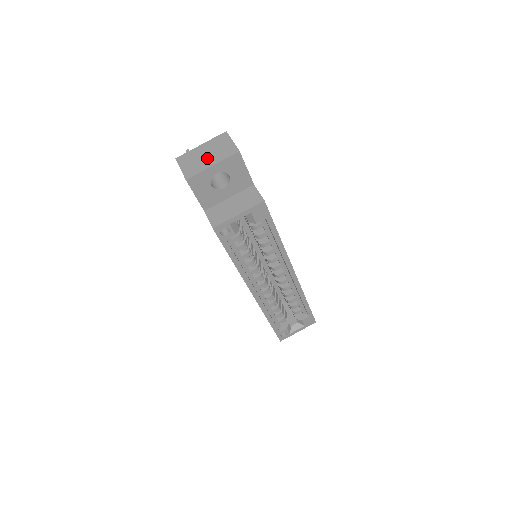
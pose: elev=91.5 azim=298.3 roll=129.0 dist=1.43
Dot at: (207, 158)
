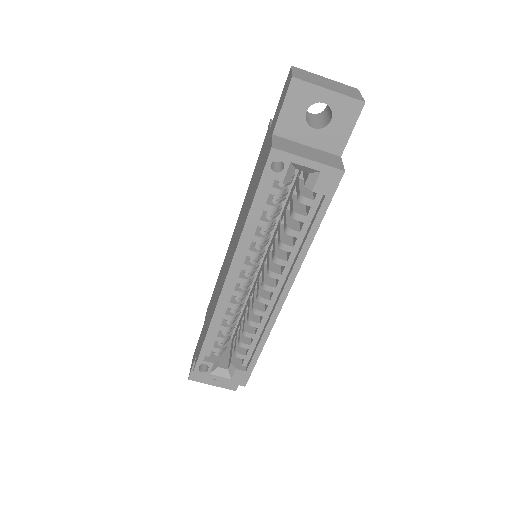
Dot at: (326, 84)
